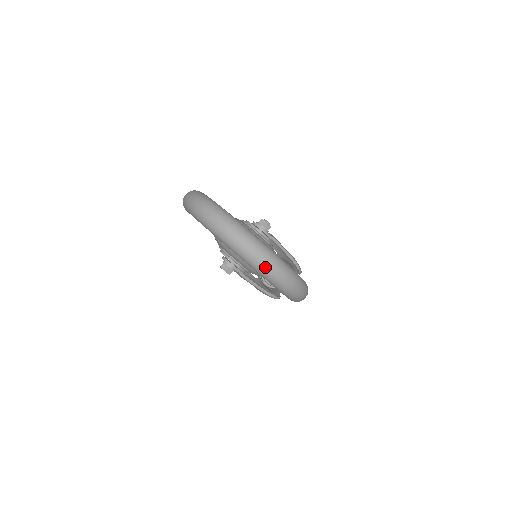
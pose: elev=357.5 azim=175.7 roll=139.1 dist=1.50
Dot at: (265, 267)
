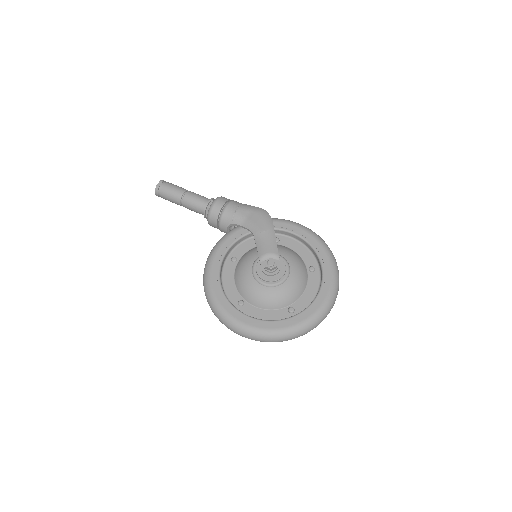
Dot at: (338, 290)
